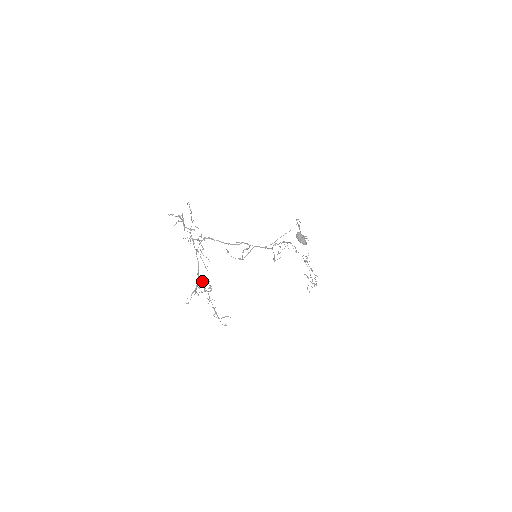
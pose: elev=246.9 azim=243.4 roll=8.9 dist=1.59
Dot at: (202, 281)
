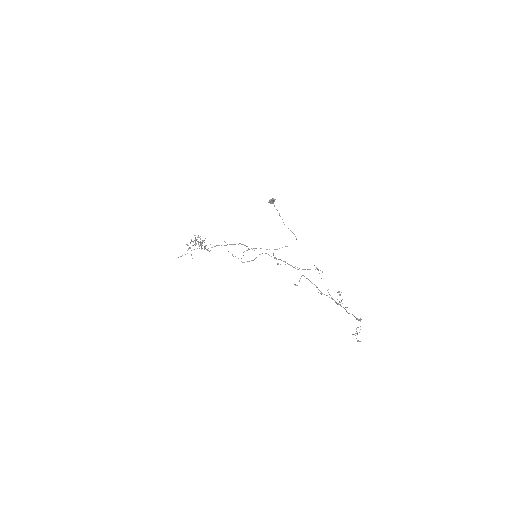
Dot at: occluded
